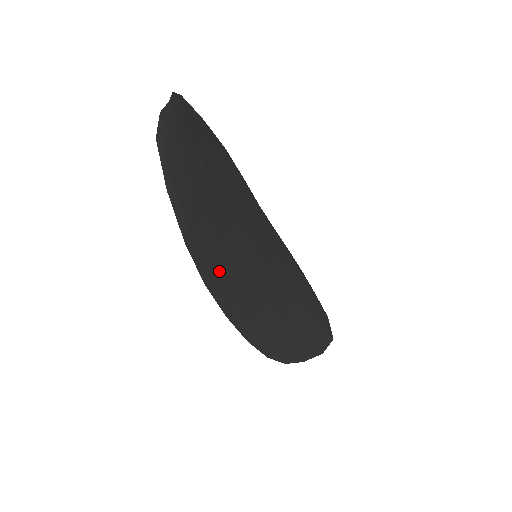
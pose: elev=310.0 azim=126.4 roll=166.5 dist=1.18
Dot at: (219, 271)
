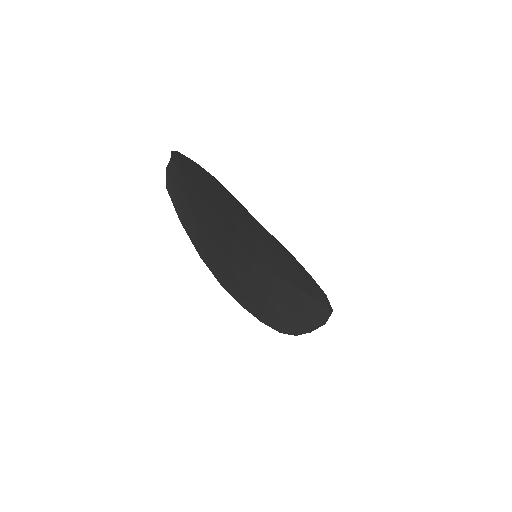
Dot at: (229, 272)
